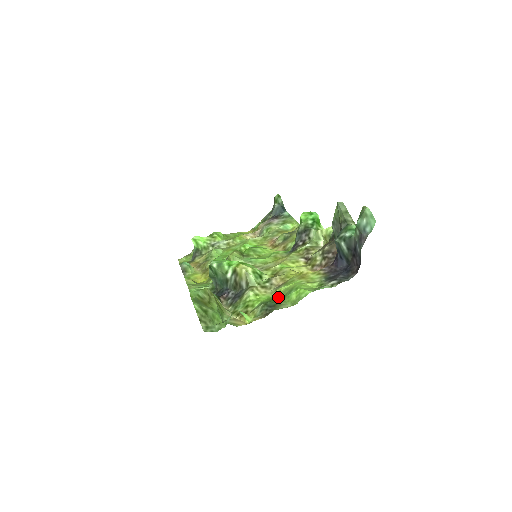
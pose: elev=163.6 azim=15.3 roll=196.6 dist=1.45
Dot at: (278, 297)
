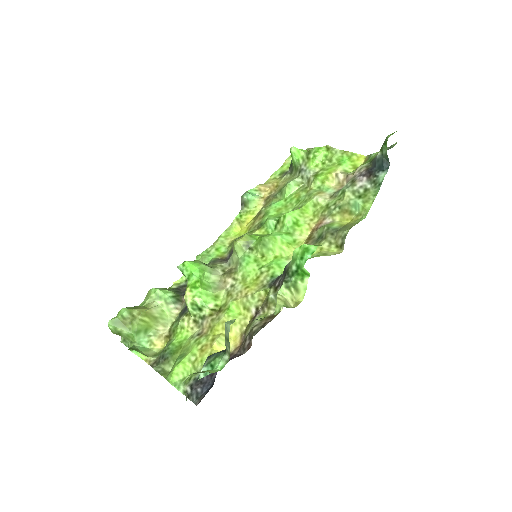
Dot at: (182, 349)
